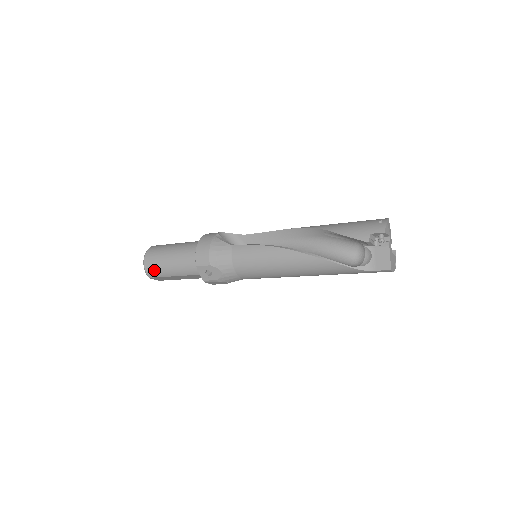
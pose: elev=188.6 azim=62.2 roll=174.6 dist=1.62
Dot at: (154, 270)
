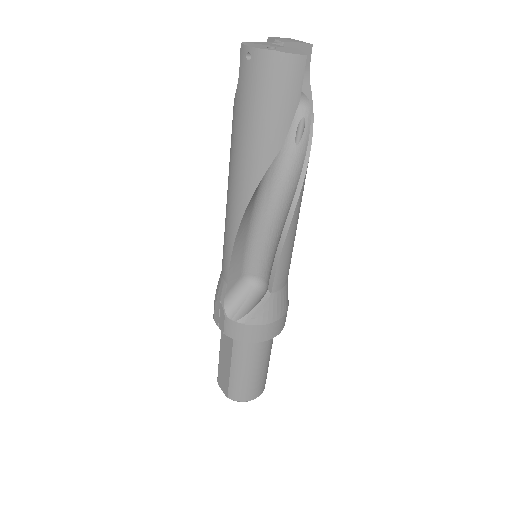
Dot at: occluded
